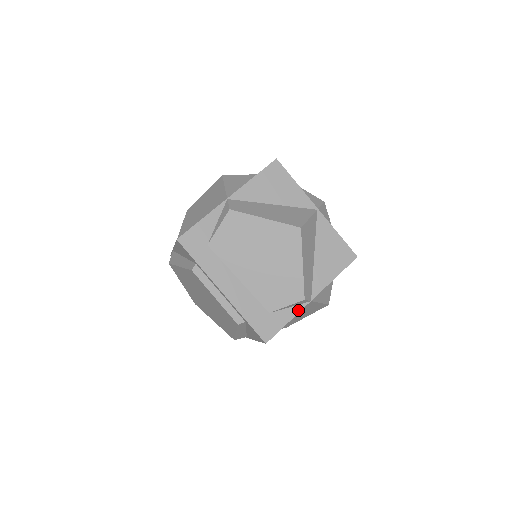
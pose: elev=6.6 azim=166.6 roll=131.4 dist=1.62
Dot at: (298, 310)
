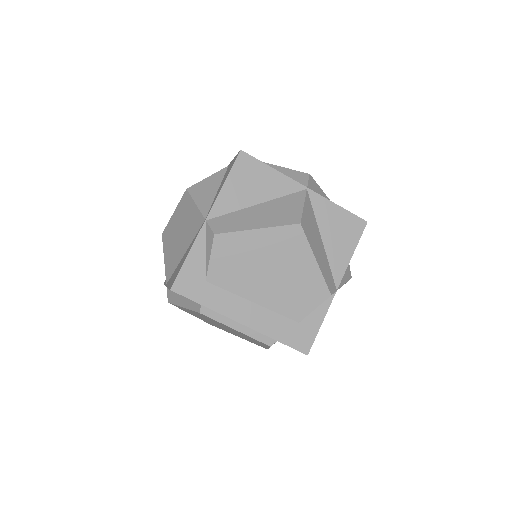
Dot at: (327, 306)
